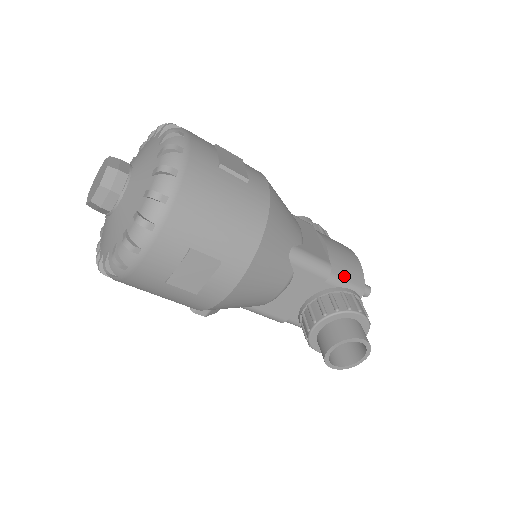
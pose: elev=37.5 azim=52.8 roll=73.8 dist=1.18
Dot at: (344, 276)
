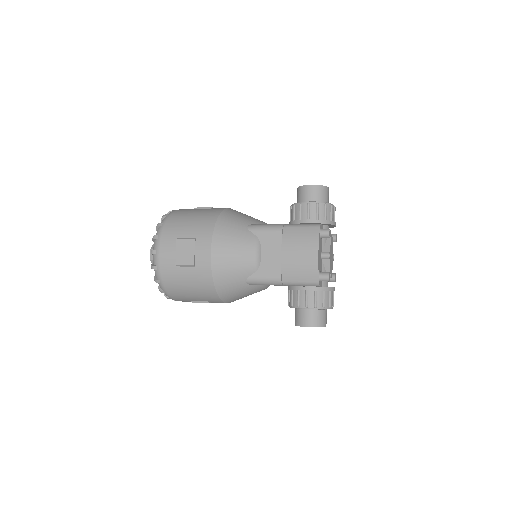
Dot at: (297, 280)
